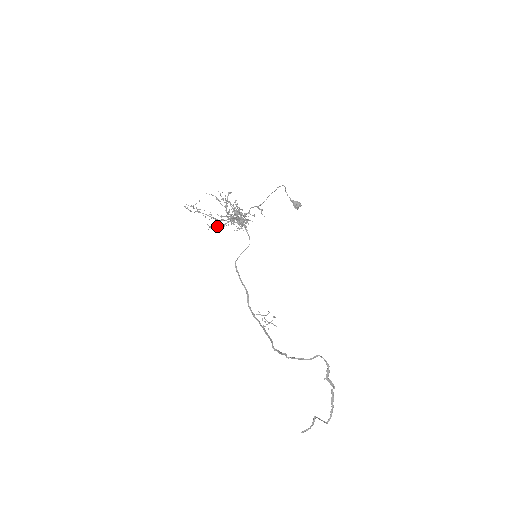
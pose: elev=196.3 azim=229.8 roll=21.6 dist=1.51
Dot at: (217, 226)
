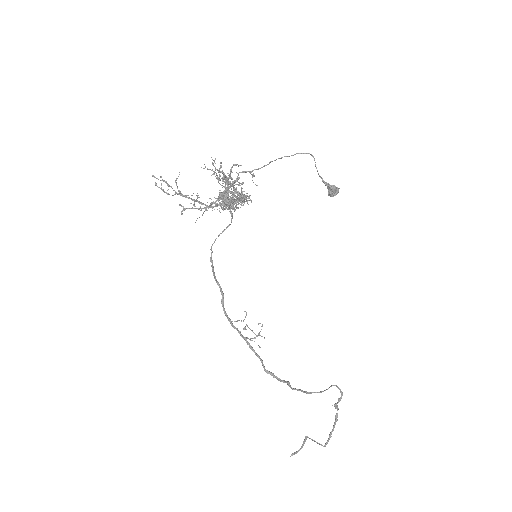
Dot at: (198, 209)
